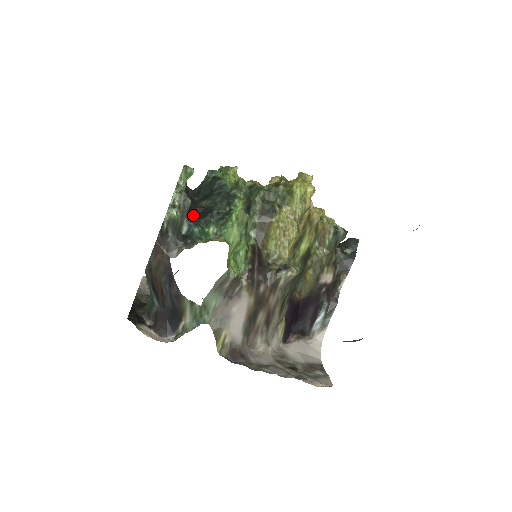
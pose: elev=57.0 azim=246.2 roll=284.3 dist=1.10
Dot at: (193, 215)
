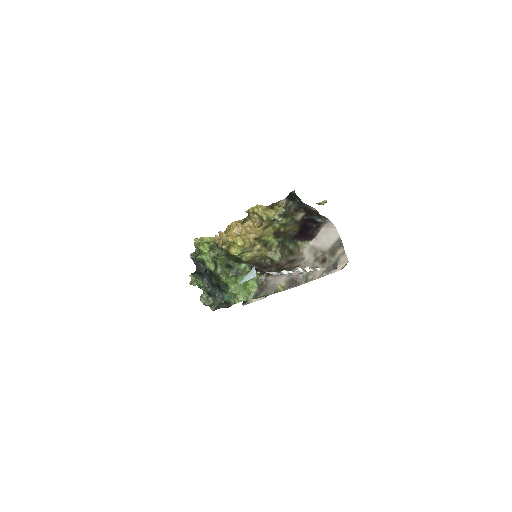
Dot at: (217, 291)
